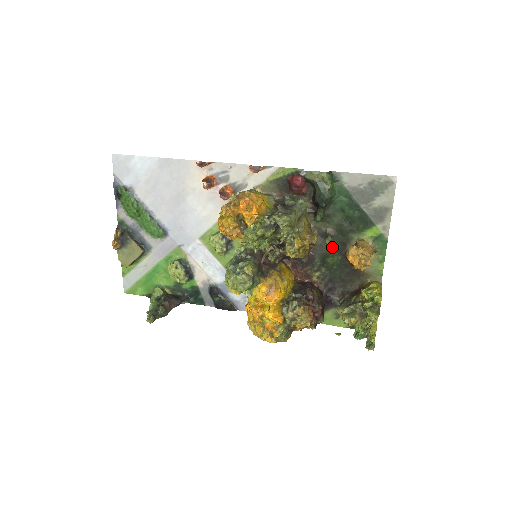
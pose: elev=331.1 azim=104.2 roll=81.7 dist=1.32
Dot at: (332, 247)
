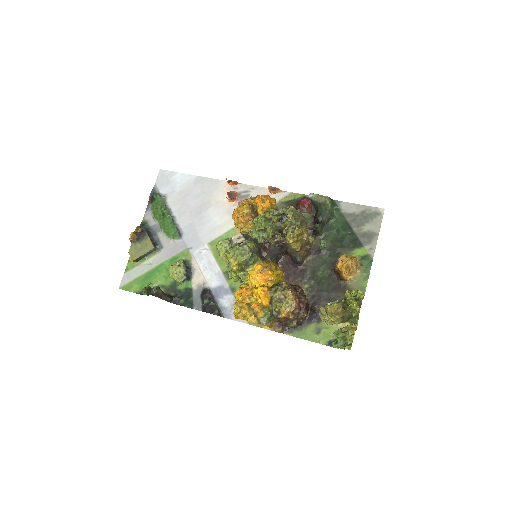
Dot at: (324, 262)
